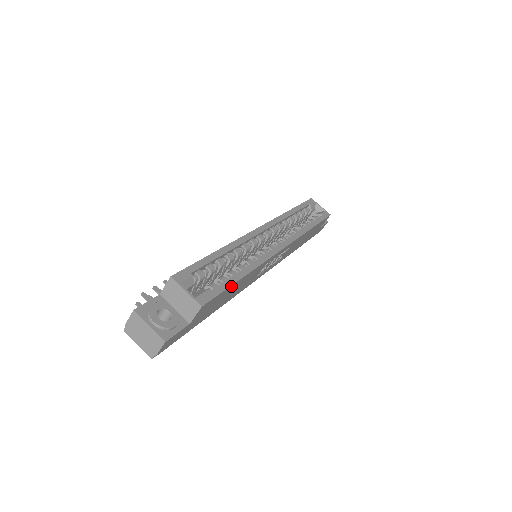
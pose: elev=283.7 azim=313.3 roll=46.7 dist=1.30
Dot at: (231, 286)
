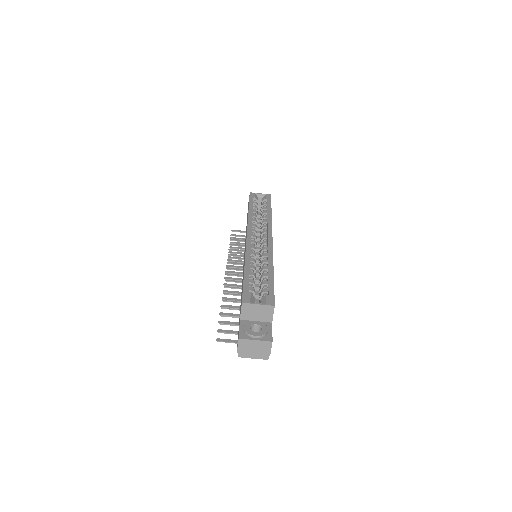
Dot at: (273, 283)
